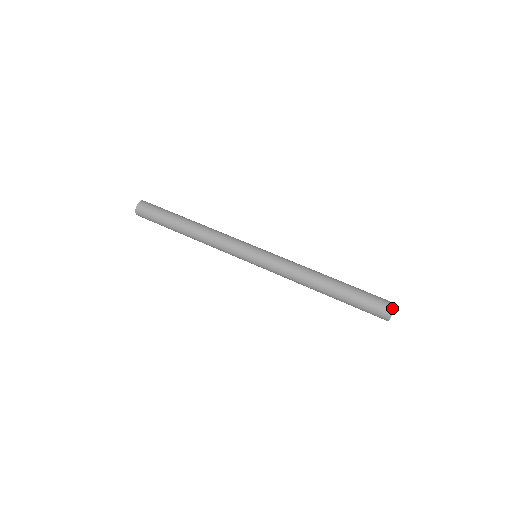
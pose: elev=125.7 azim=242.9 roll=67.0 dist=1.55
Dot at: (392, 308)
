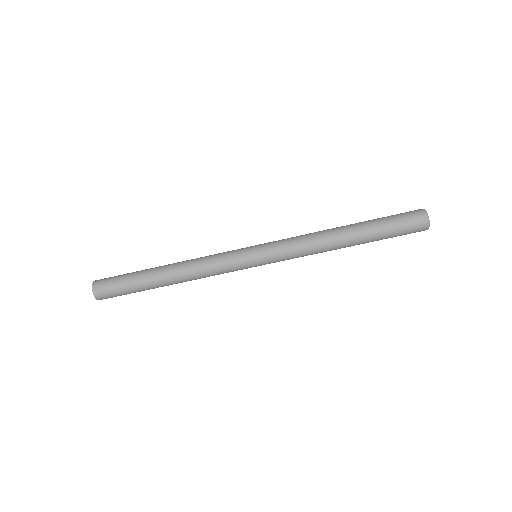
Dot at: (426, 216)
